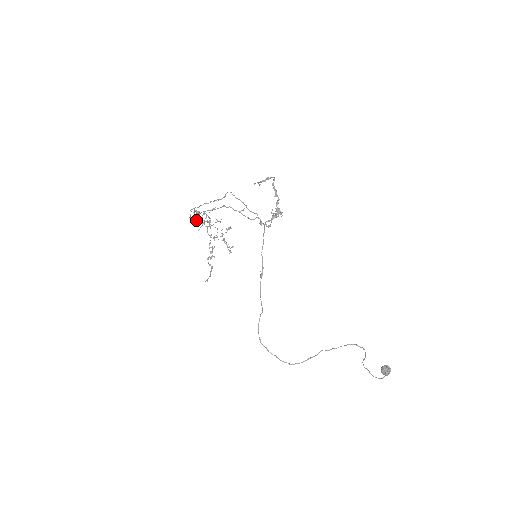
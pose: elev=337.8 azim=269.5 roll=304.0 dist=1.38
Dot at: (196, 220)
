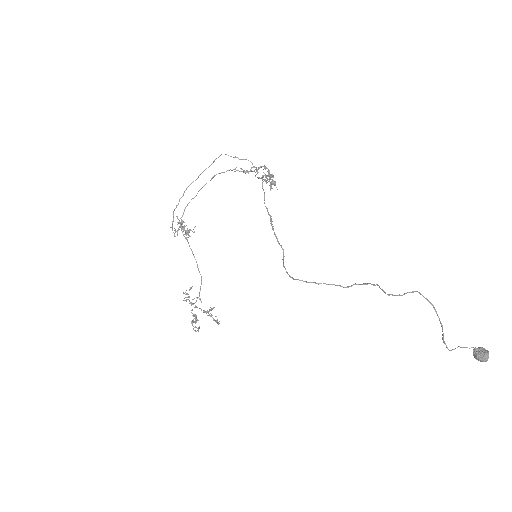
Dot at: (180, 224)
